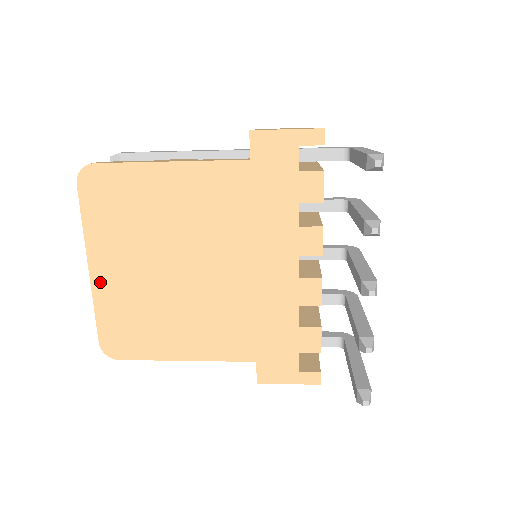
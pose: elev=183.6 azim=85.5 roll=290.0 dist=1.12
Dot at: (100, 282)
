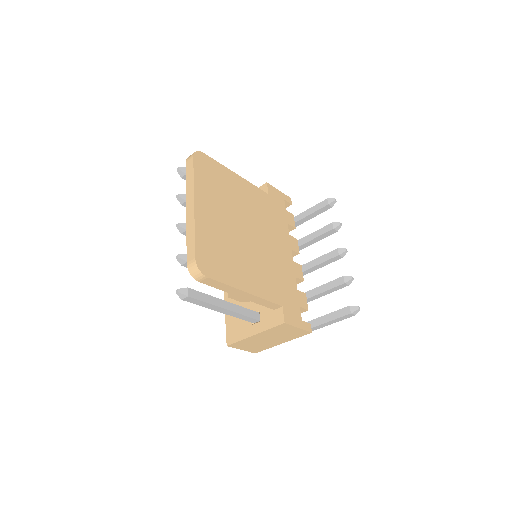
Dot at: (200, 216)
